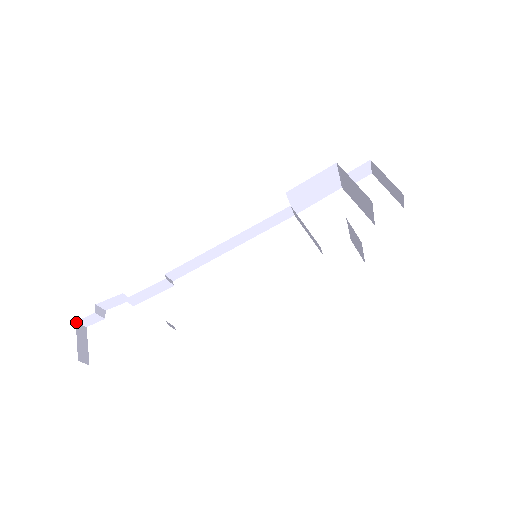
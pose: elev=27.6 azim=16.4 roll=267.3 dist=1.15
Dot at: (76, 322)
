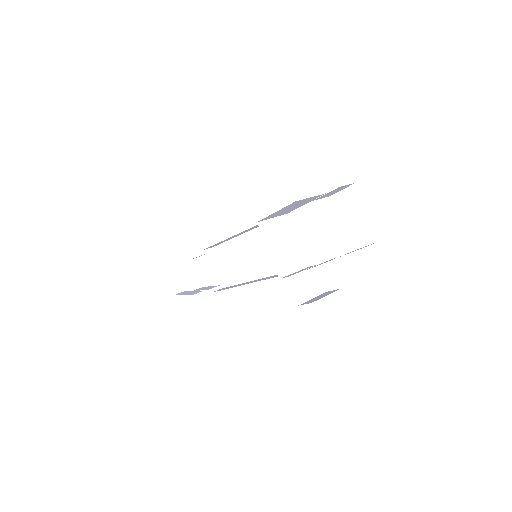
Dot at: (165, 266)
